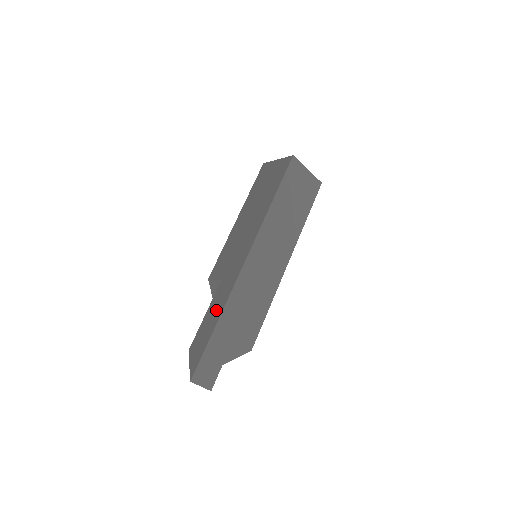
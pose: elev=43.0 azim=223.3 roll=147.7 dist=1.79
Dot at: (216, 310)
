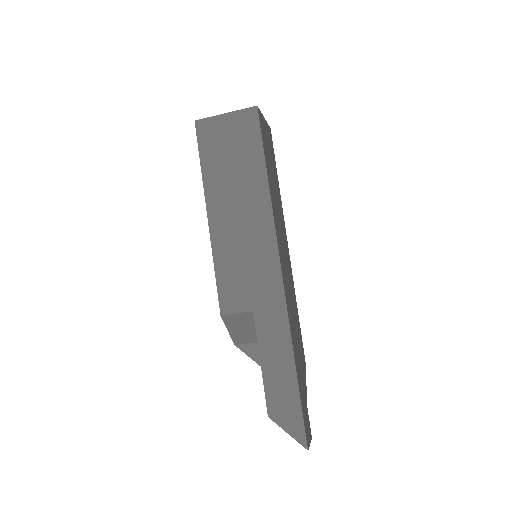
Dot at: (280, 353)
